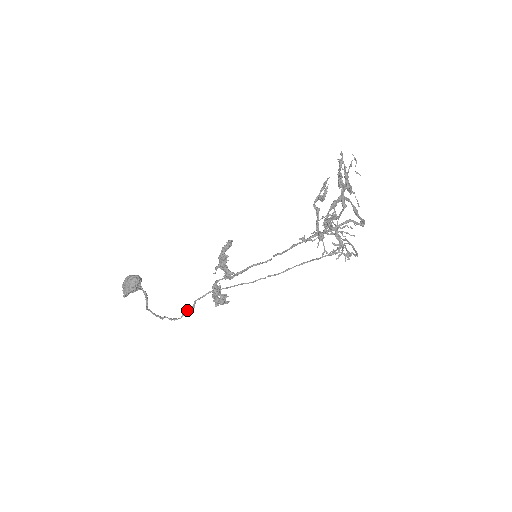
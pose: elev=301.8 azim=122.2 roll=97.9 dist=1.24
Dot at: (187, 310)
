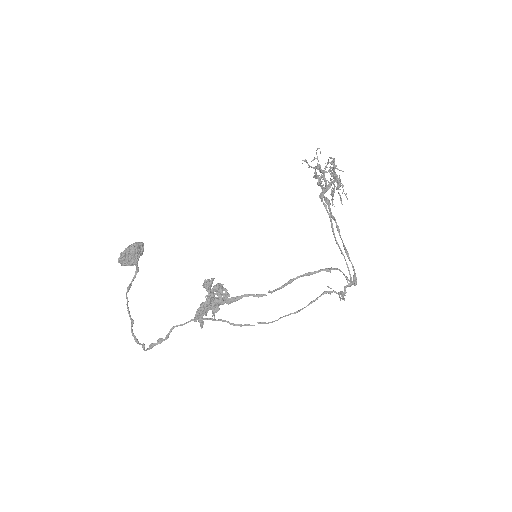
Dot at: (158, 339)
